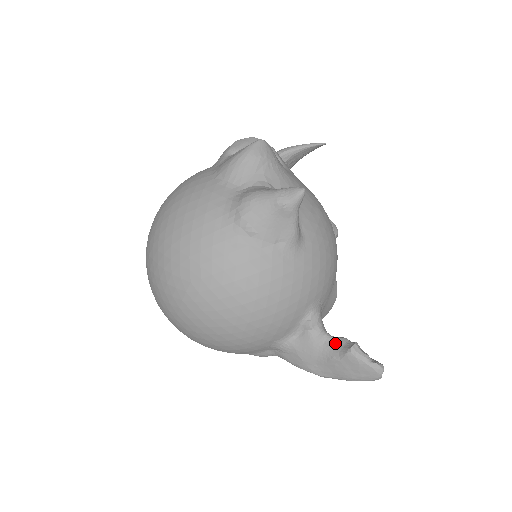
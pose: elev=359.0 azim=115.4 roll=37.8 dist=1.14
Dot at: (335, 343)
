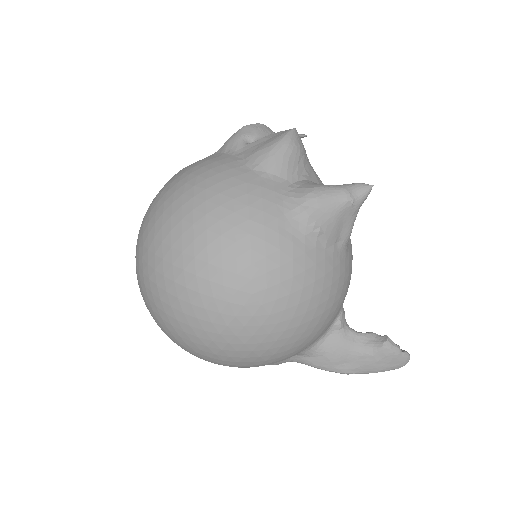
Dot at: (365, 339)
